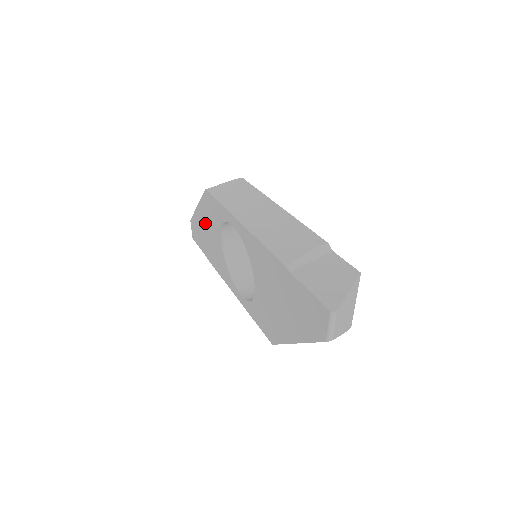
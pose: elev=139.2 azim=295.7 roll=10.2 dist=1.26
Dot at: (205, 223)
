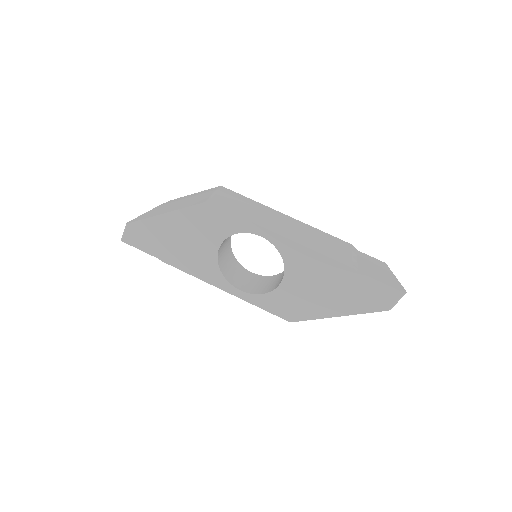
Dot at: (181, 230)
